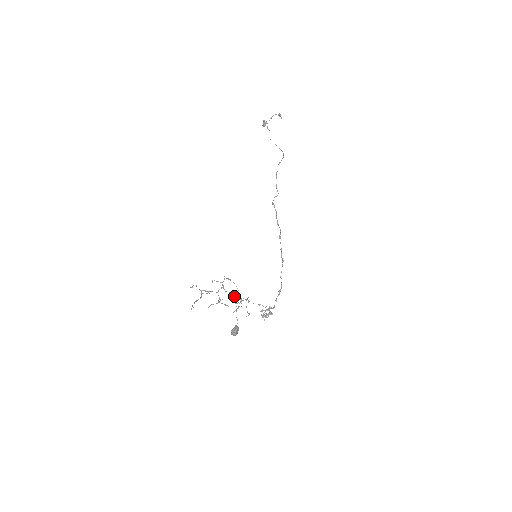
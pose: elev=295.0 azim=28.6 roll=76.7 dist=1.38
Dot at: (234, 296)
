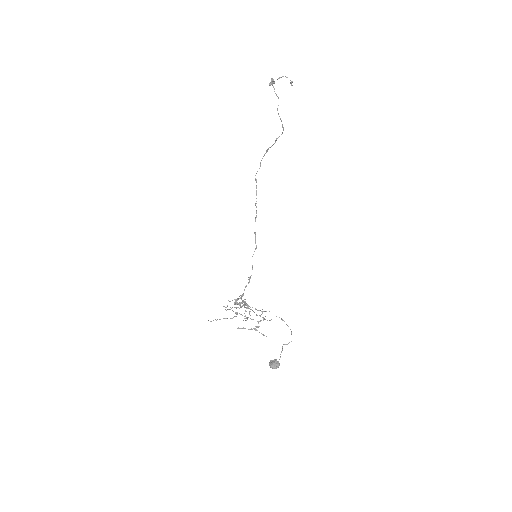
Dot at: occluded
